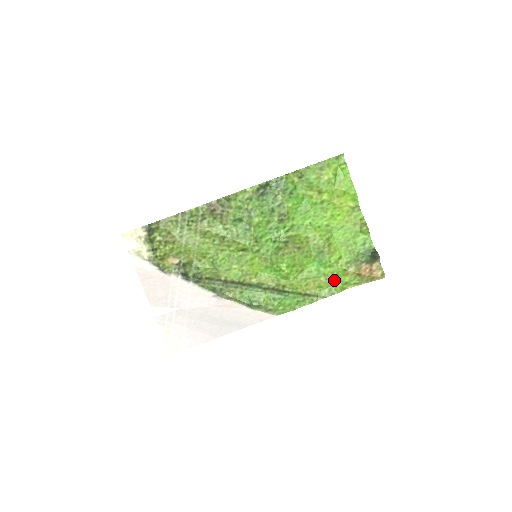
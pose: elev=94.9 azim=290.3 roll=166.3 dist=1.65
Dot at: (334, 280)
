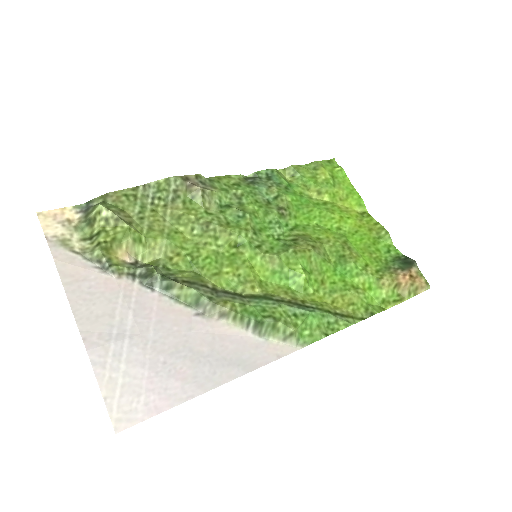
Dot at: (367, 296)
